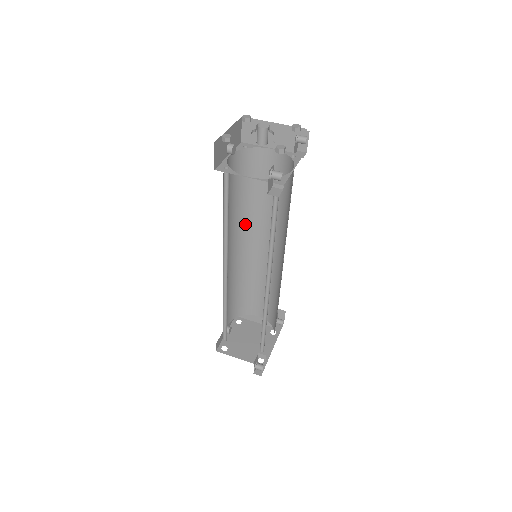
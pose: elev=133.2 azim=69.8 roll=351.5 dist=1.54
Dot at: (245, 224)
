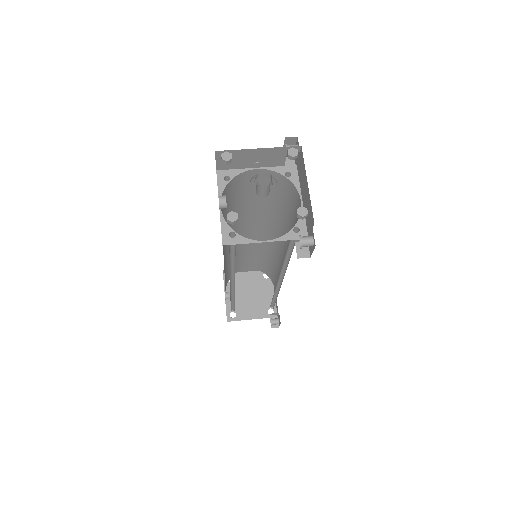
Dot at: (232, 228)
